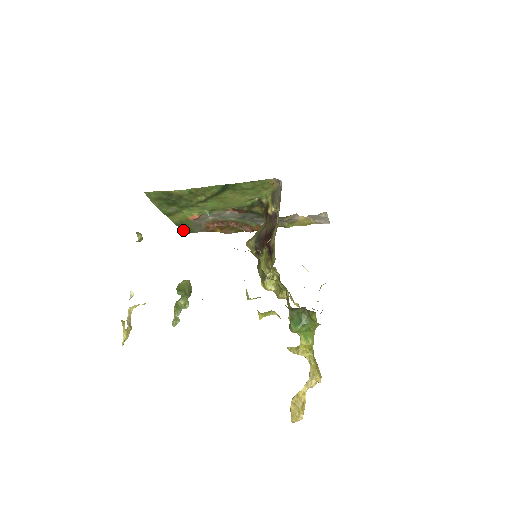
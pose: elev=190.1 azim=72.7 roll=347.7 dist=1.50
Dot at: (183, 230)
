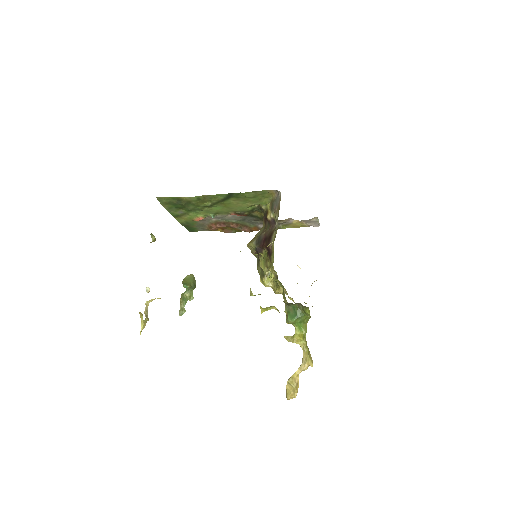
Dot at: (187, 229)
